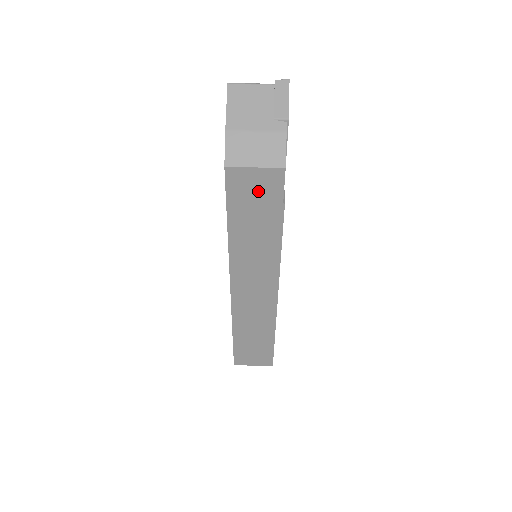
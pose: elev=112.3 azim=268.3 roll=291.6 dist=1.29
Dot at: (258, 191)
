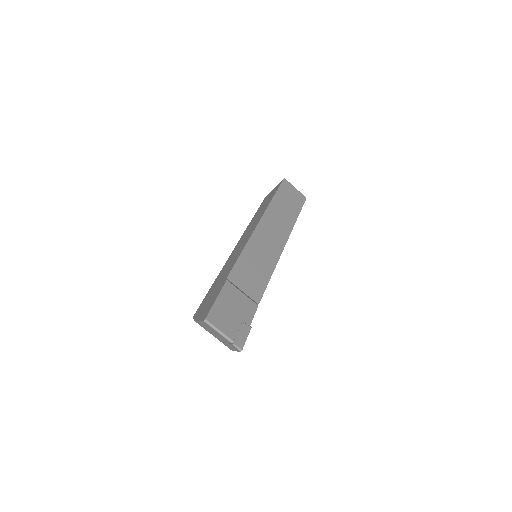
Dot at: occluded
